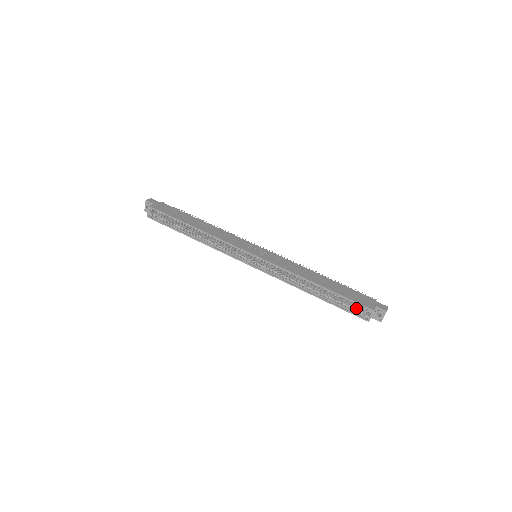
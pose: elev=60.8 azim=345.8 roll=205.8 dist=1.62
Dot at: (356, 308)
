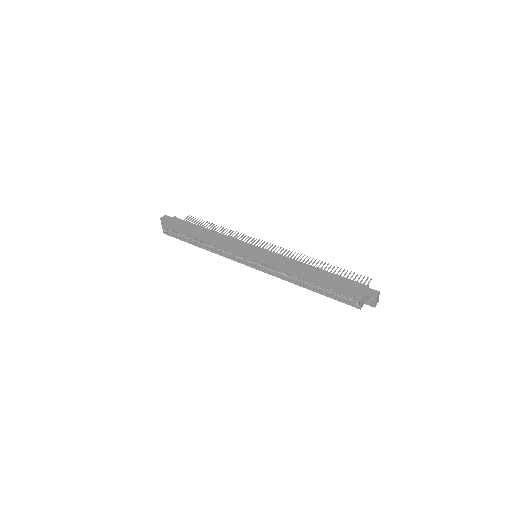
Dot at: (347, 297)
